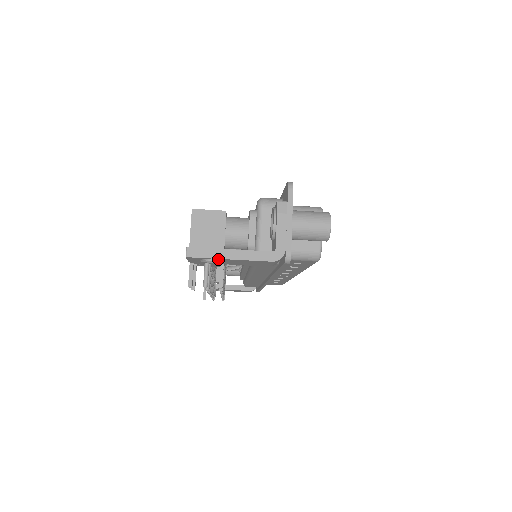
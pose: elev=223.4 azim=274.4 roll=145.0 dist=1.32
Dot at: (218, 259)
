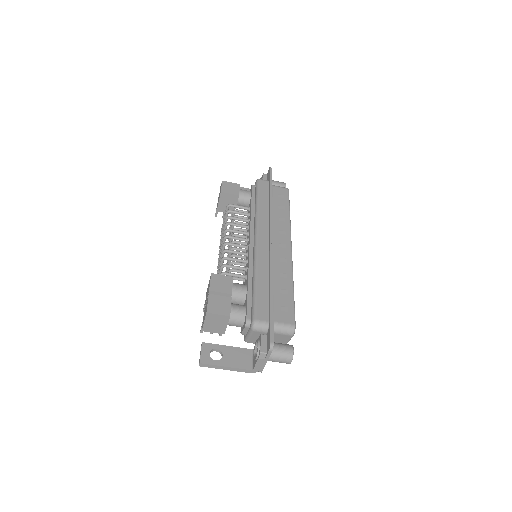
Dot at: (218, 366)
